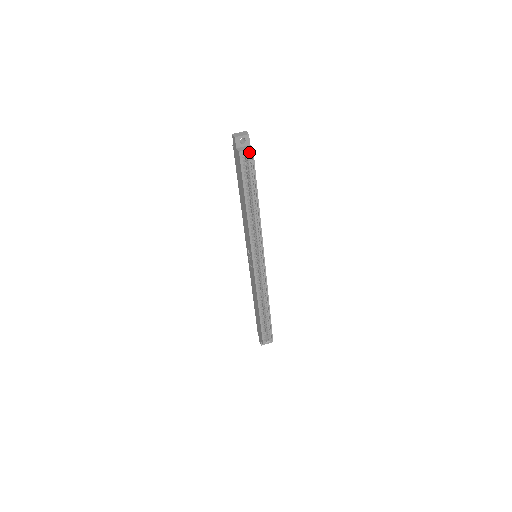
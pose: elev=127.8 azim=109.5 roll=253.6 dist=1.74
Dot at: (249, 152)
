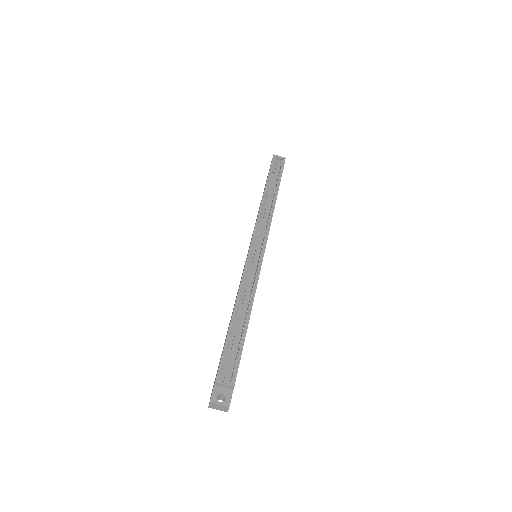
Dot at: occluded
